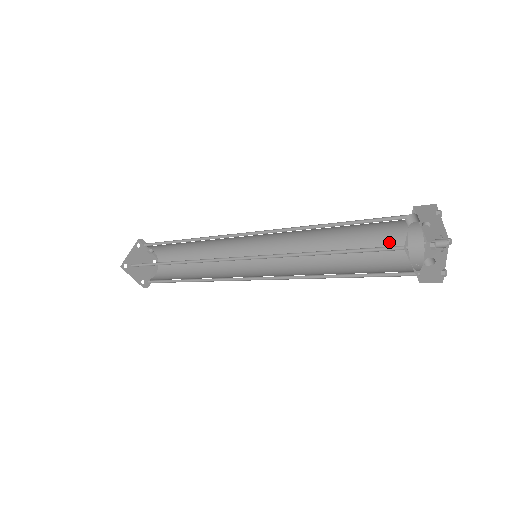
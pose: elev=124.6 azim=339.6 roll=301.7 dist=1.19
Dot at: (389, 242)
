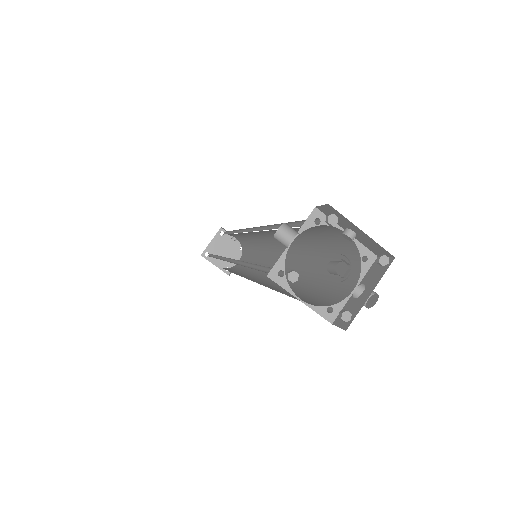
Dot at: (337, 252)
